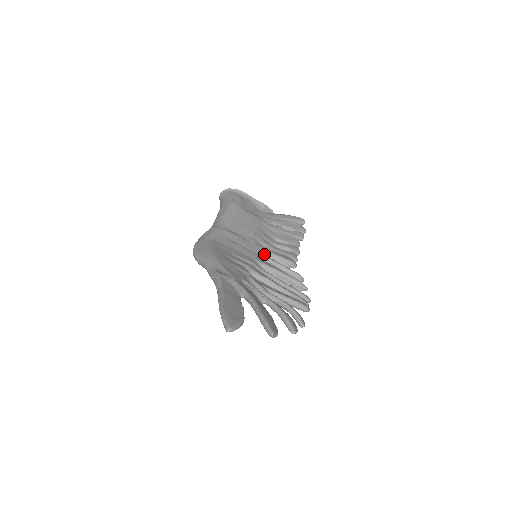
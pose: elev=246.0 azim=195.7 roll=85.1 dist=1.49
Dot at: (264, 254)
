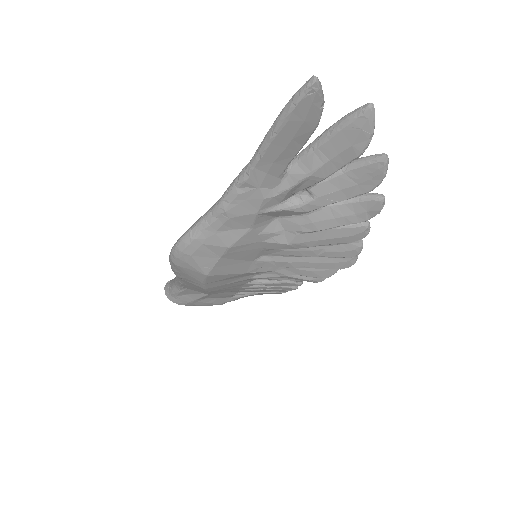
Dot at: occluded
